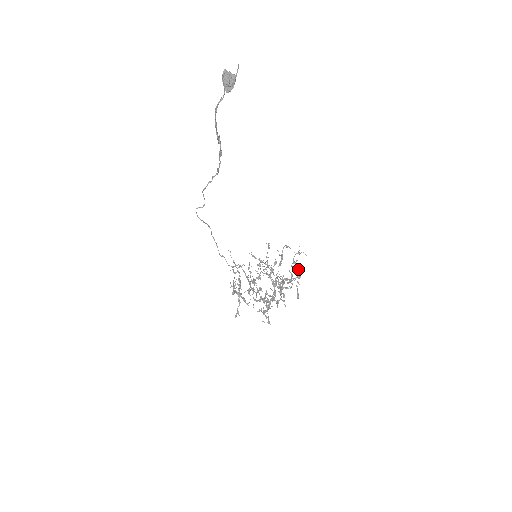
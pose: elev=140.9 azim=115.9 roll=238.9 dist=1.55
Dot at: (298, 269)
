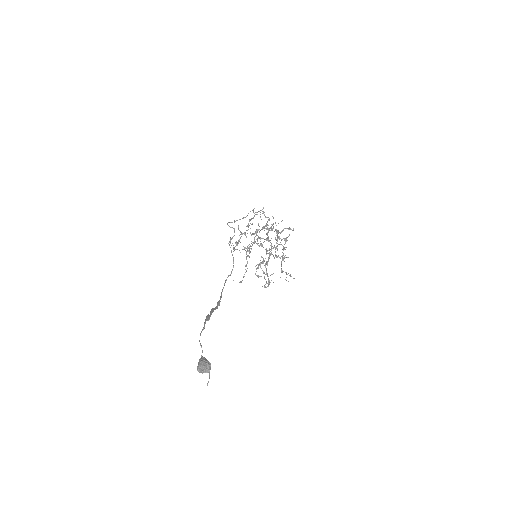
Dot at: occluded
